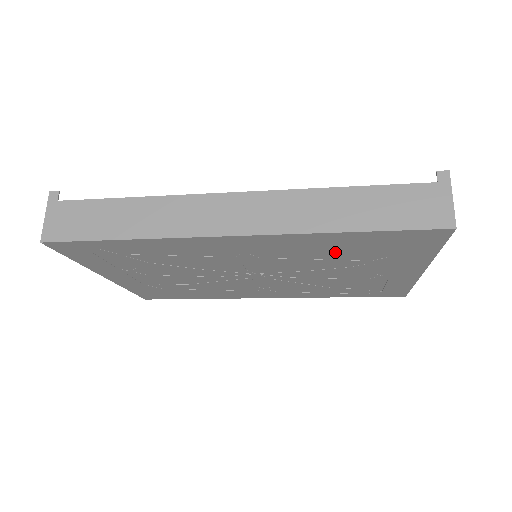
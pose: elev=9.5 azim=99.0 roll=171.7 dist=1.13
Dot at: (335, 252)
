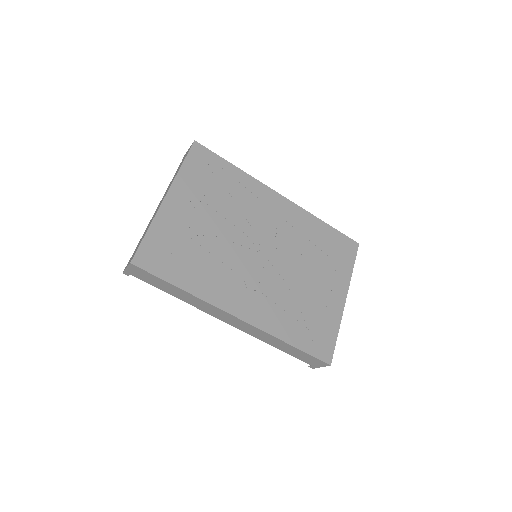
Dot at: (314, 242)
